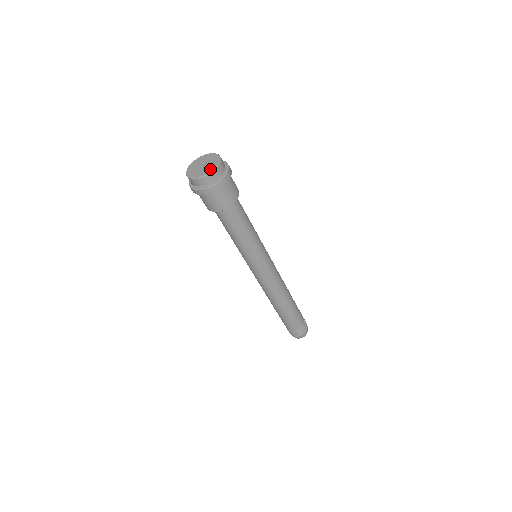
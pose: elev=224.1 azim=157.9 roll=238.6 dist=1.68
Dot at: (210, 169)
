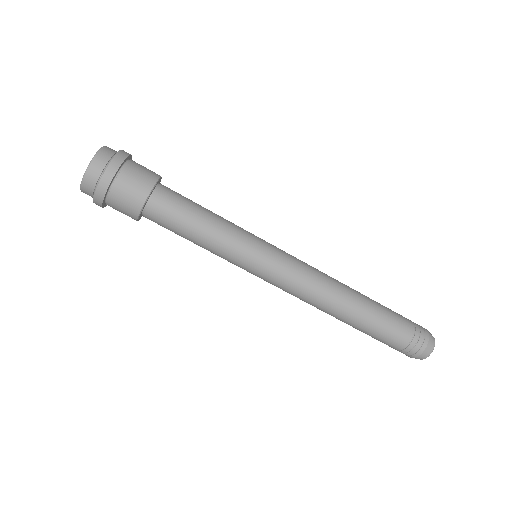
Dot at: (93, 158)
